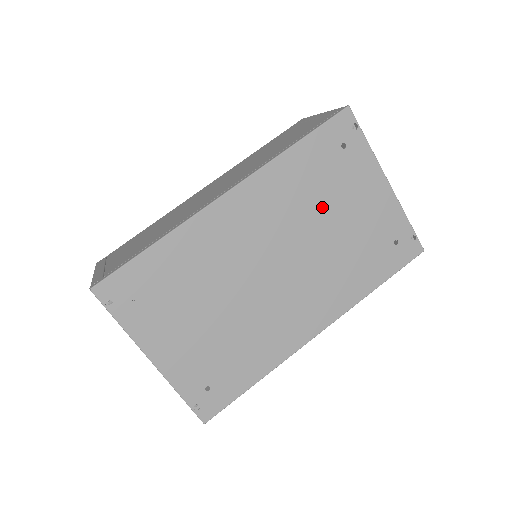
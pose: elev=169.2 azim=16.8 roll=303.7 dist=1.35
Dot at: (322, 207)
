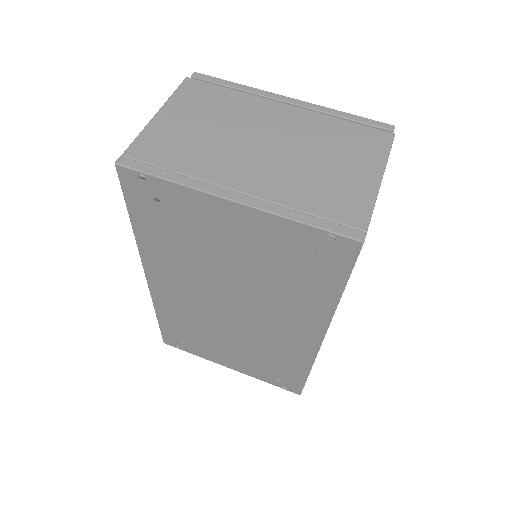
Dot at: (207, 256)
